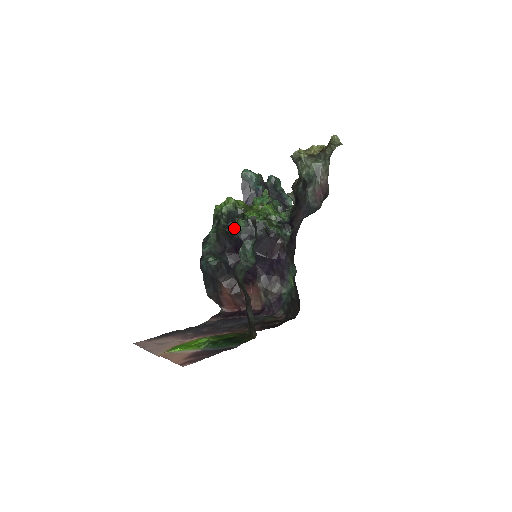
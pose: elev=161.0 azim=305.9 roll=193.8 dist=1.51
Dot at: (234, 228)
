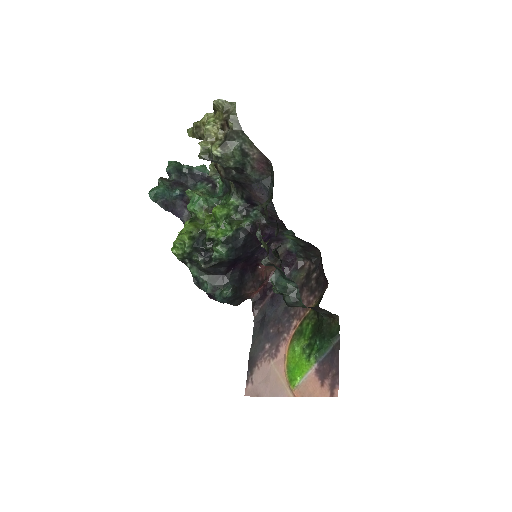
Dot at: (219, 258)
